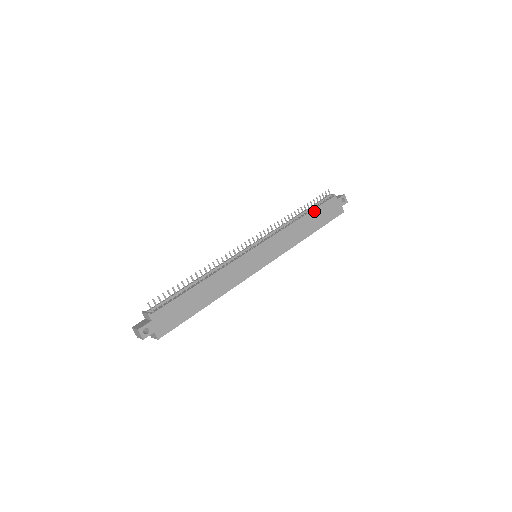
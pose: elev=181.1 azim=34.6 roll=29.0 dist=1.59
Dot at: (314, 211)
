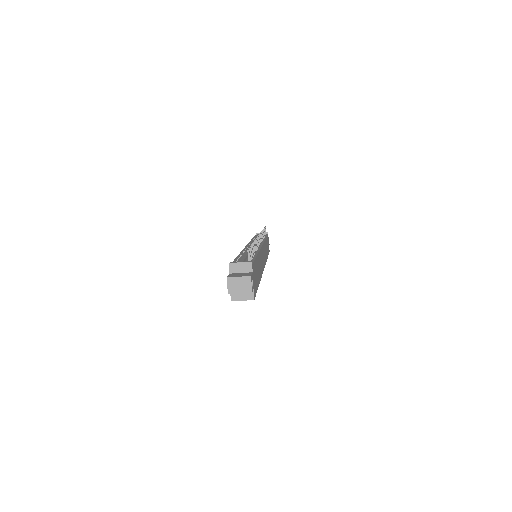
Dot at: occluded
